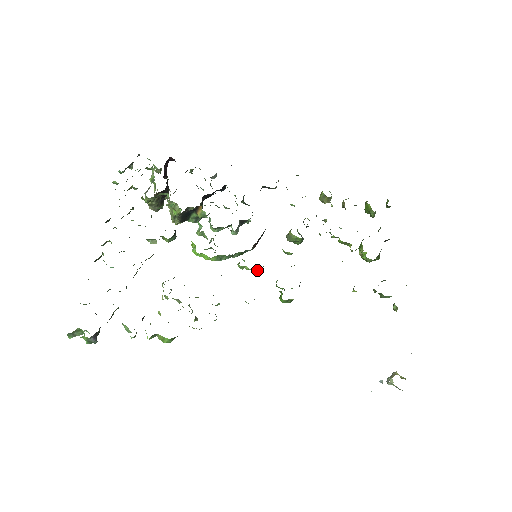
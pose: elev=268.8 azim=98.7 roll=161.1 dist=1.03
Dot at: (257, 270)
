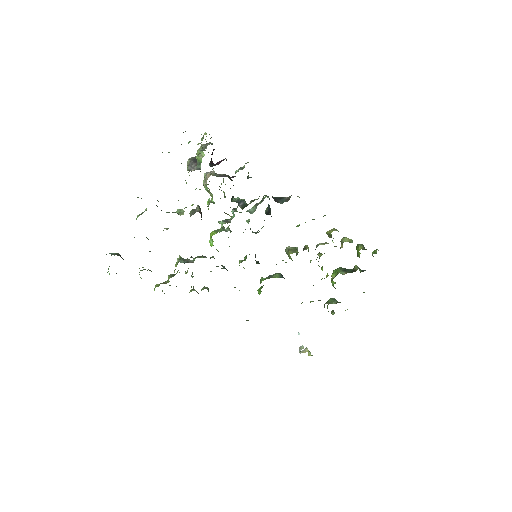
Dot at: occluded
